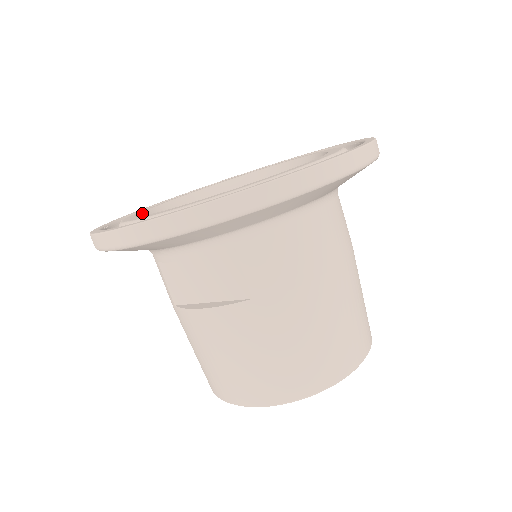
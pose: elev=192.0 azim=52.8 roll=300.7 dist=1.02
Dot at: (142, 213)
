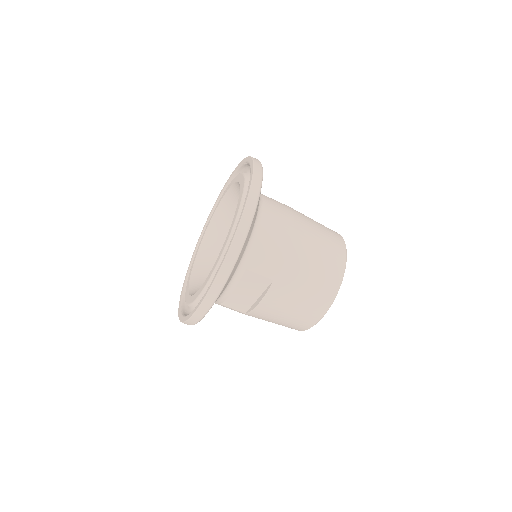
Dot at: (189, 290)
